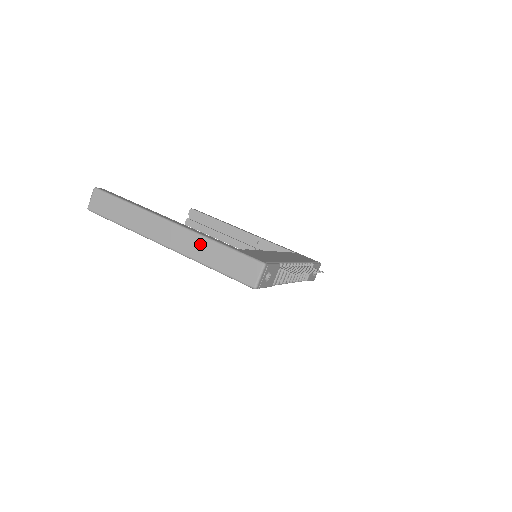
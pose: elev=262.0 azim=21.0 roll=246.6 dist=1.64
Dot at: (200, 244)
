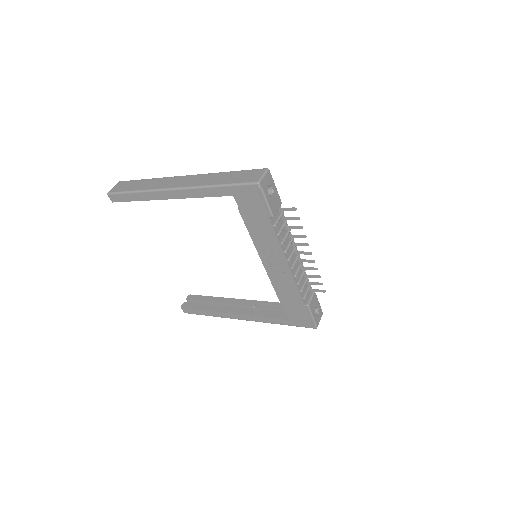
Dot at: (209, 177)
